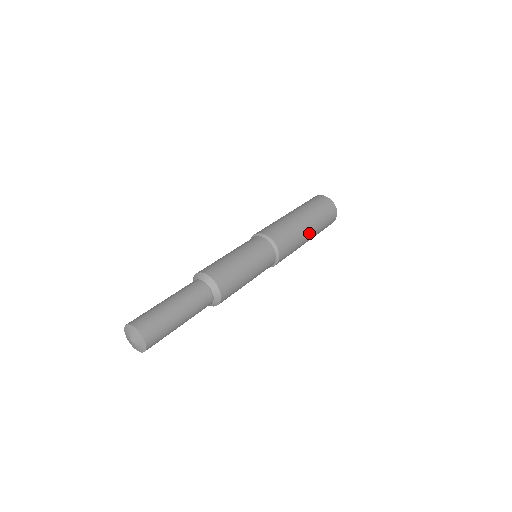
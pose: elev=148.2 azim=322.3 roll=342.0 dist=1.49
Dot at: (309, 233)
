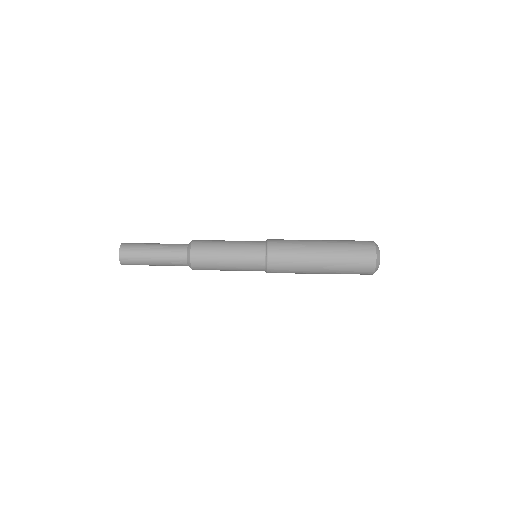
Dot at: (320, 258)
